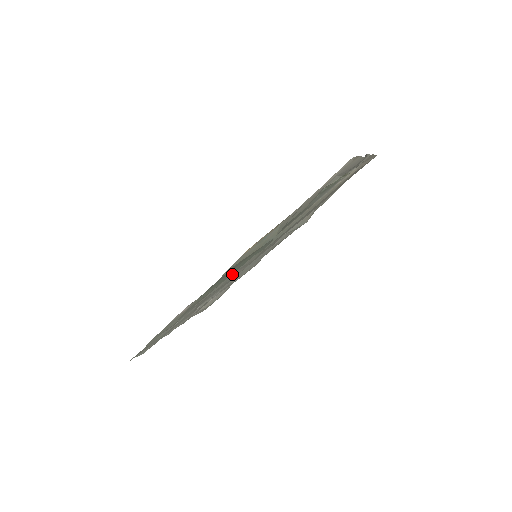
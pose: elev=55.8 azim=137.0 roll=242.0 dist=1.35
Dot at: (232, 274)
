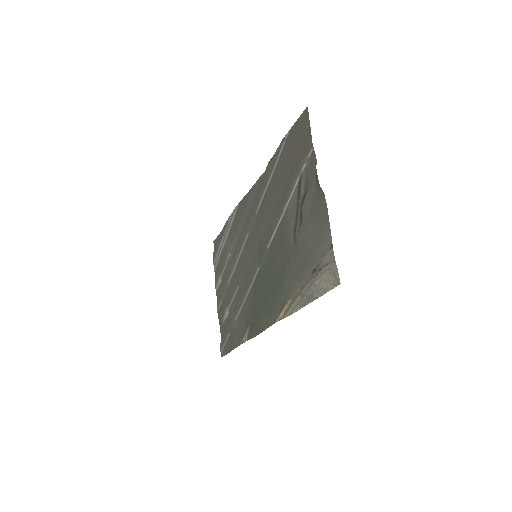
Dot at: (248, 279)
